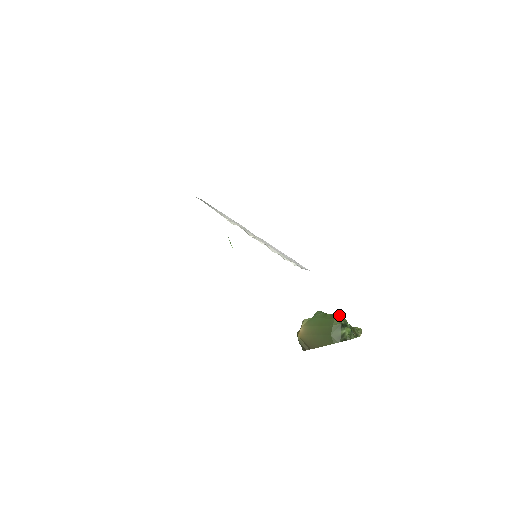
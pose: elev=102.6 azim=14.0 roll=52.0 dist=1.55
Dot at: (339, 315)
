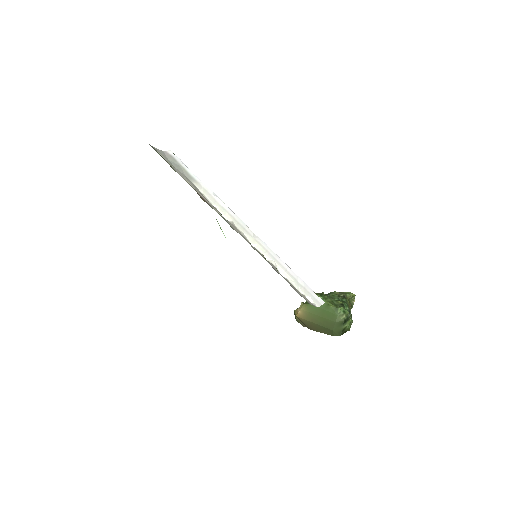
Dot at: (342, 309)
